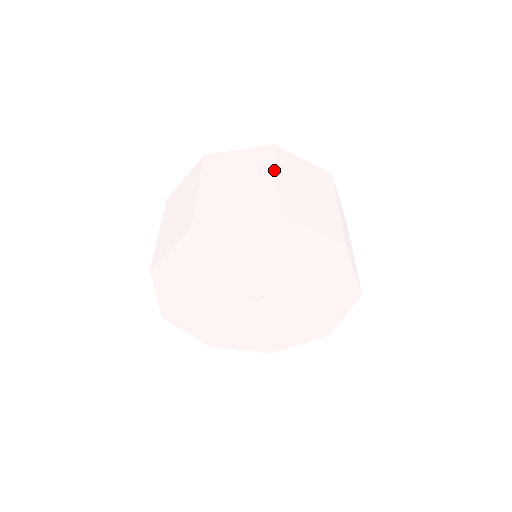
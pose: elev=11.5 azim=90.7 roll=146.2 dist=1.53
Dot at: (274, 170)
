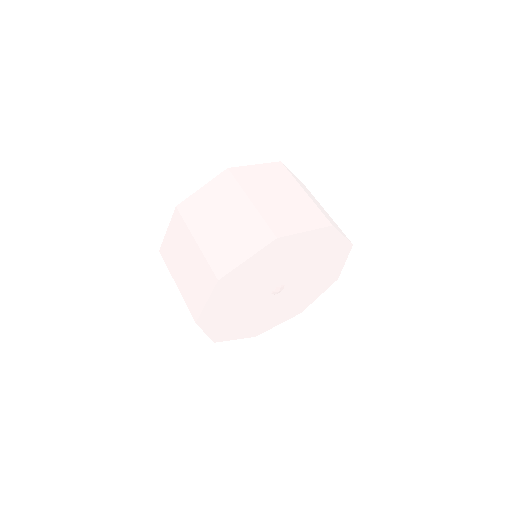
Dot at: (301, 187)
